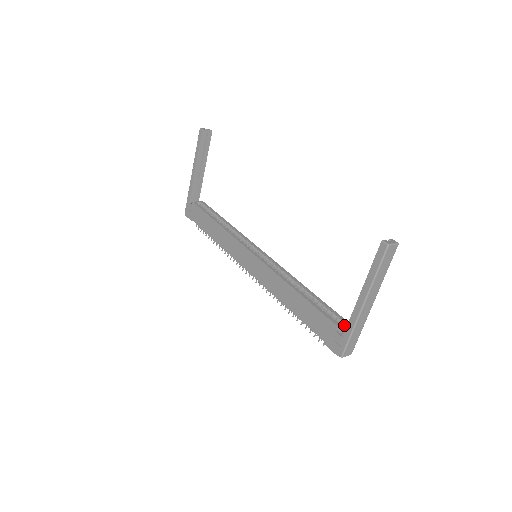
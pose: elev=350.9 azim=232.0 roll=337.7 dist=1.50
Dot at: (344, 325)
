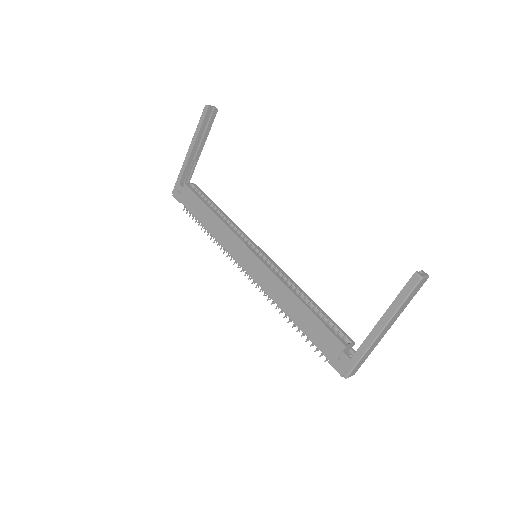
Dot at: (351, 345)
